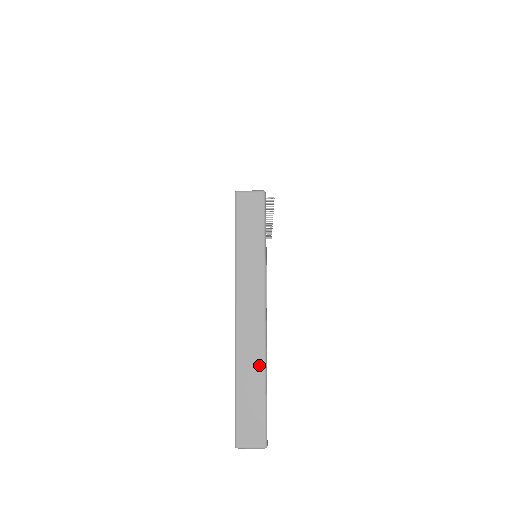
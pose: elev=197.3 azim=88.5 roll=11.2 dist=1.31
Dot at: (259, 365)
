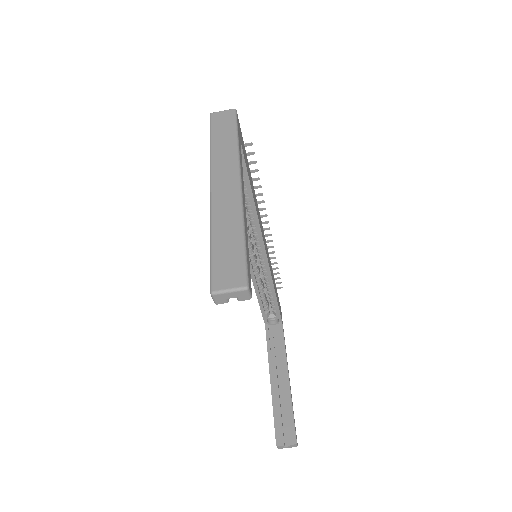
Dot at: (235, 217)
